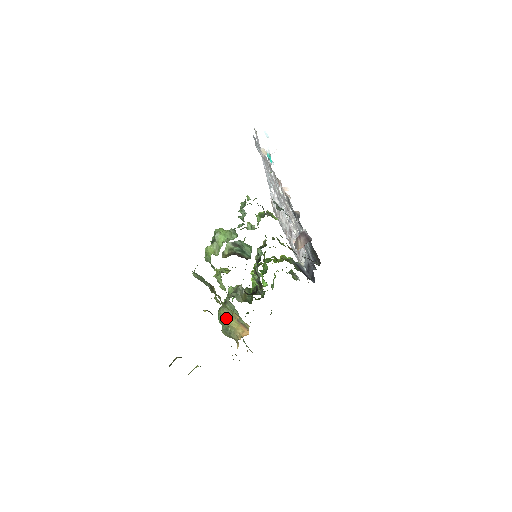
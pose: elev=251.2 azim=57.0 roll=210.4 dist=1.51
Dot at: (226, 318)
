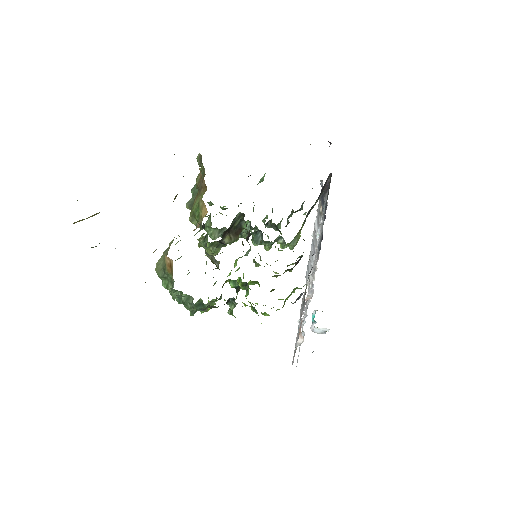
Dot at: occluded
